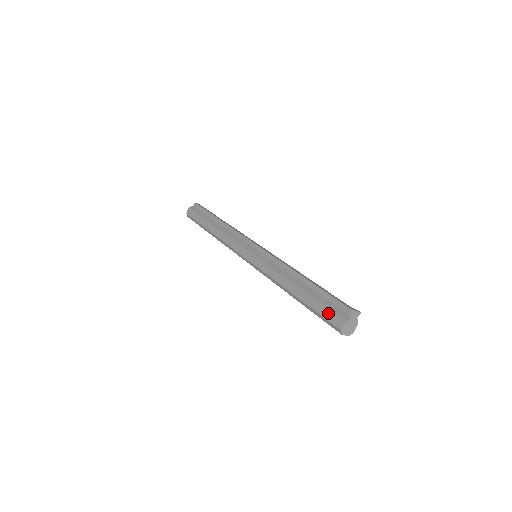
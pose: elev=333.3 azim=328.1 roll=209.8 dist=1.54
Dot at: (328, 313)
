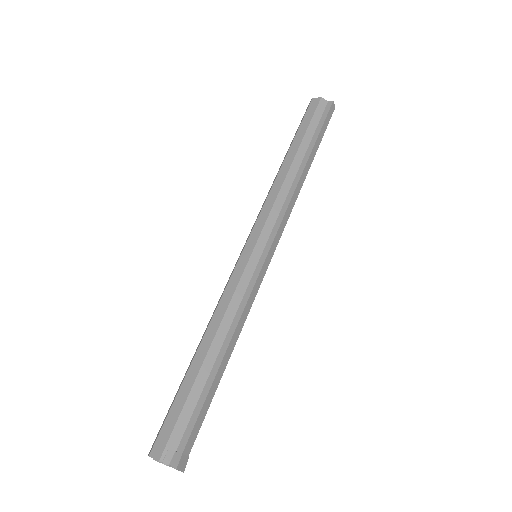
Dot at: (170, 426)
